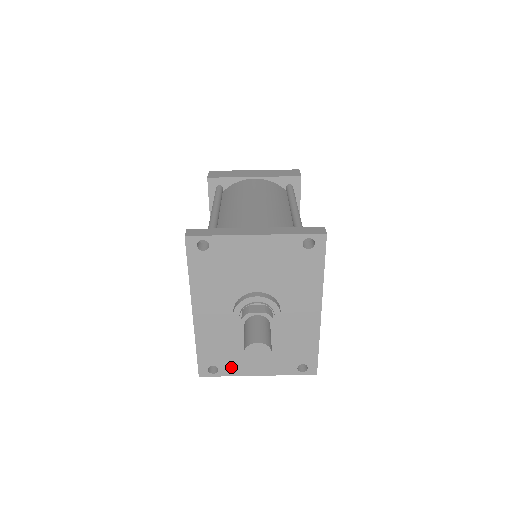
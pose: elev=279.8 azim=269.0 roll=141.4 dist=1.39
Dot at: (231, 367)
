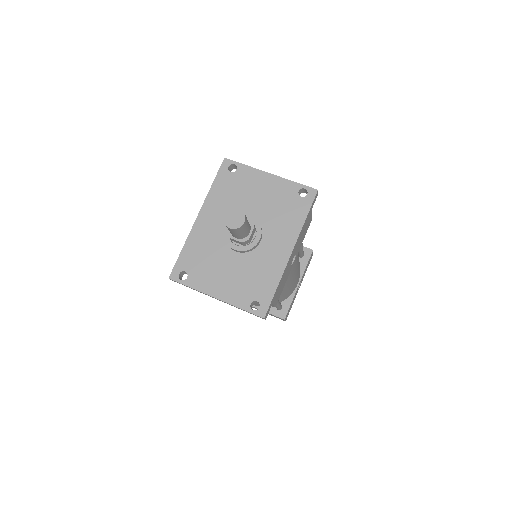
Dot at: (198, 279)
